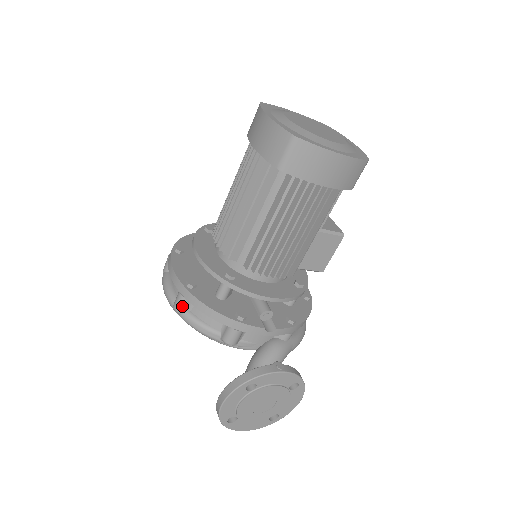
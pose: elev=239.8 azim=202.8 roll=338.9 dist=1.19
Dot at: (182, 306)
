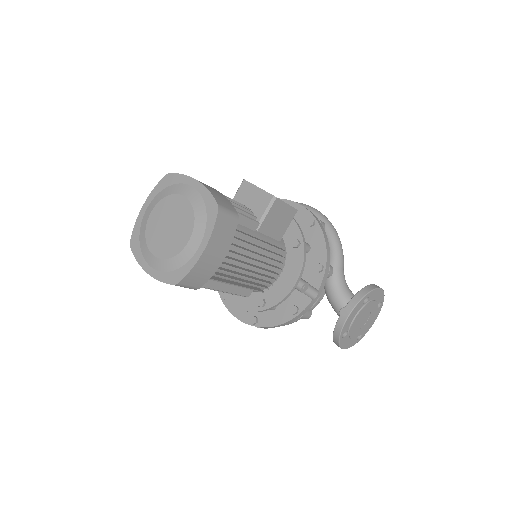
Dot at: occluded
